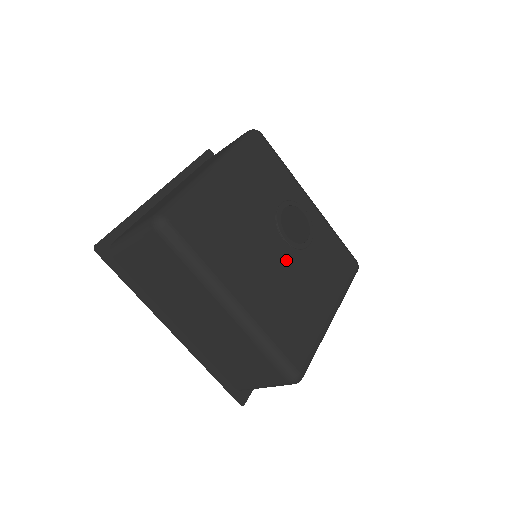
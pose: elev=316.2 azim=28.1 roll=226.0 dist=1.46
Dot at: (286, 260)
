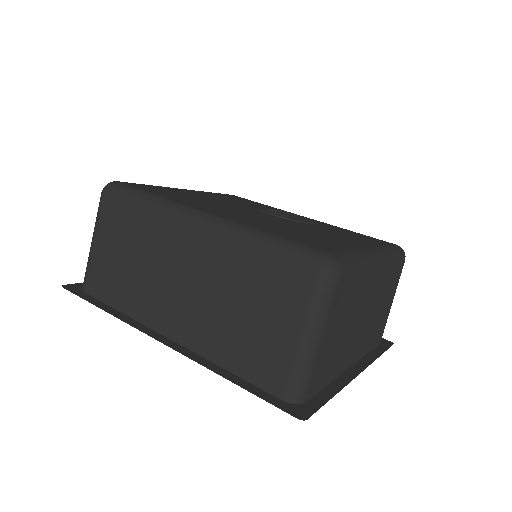
Dot at: (279, 220)
